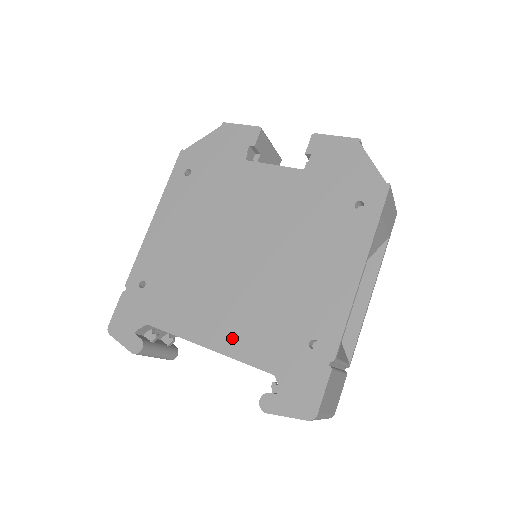
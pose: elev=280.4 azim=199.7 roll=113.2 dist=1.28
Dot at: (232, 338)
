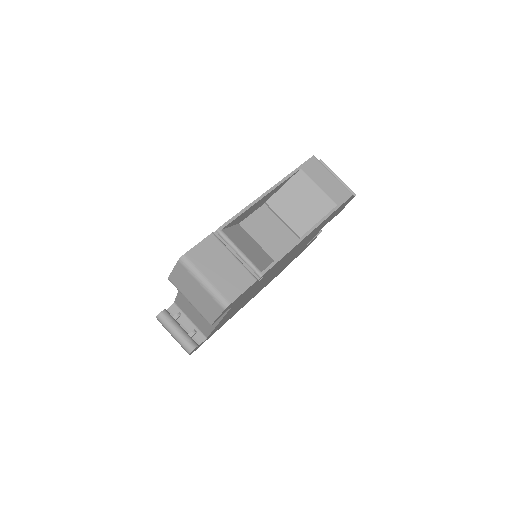
Dot at: occluded
